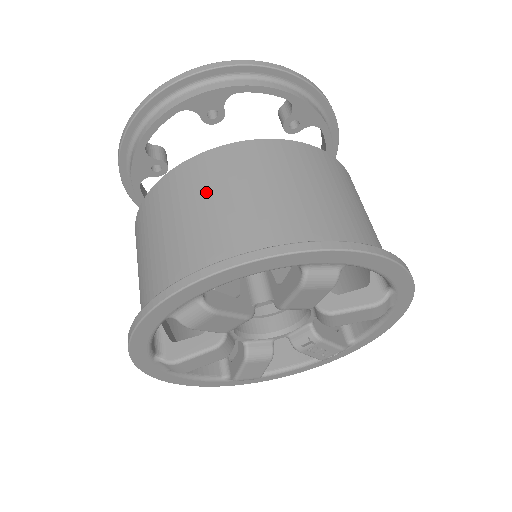
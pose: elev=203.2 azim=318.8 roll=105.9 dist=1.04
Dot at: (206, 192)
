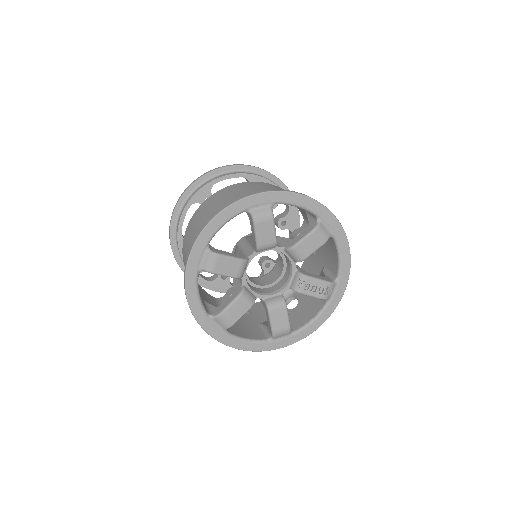
Dot at: (202, 215)
